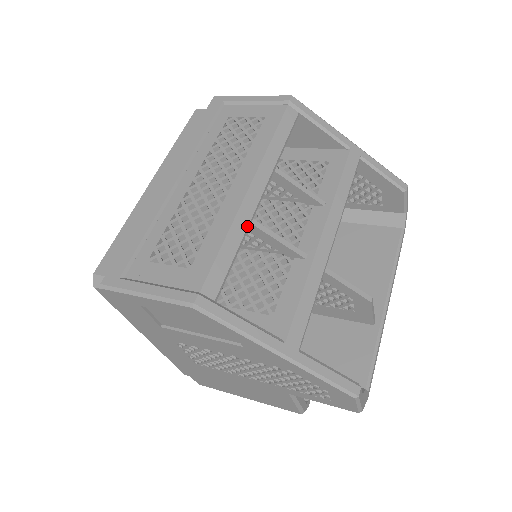
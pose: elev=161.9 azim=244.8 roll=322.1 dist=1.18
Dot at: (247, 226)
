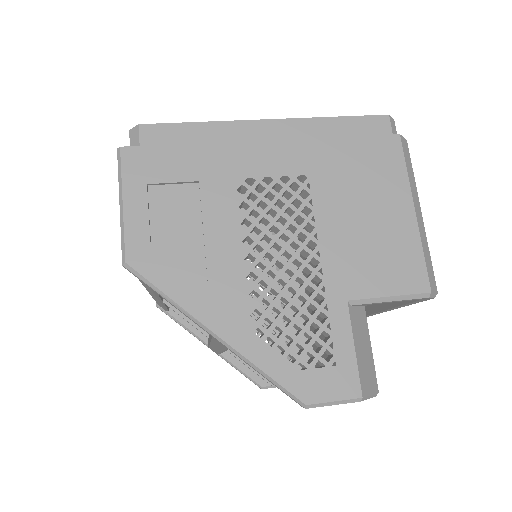
Dot at: (161, 303)
